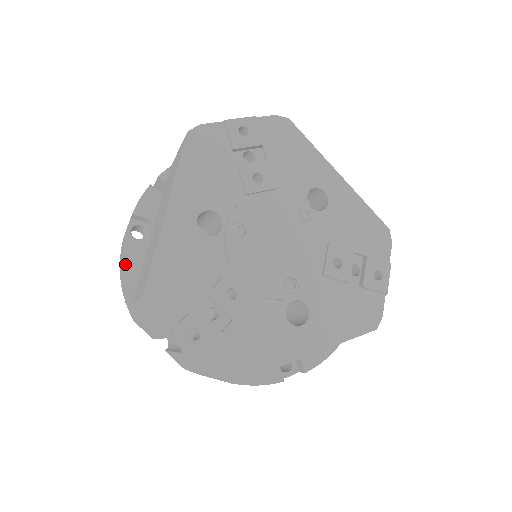
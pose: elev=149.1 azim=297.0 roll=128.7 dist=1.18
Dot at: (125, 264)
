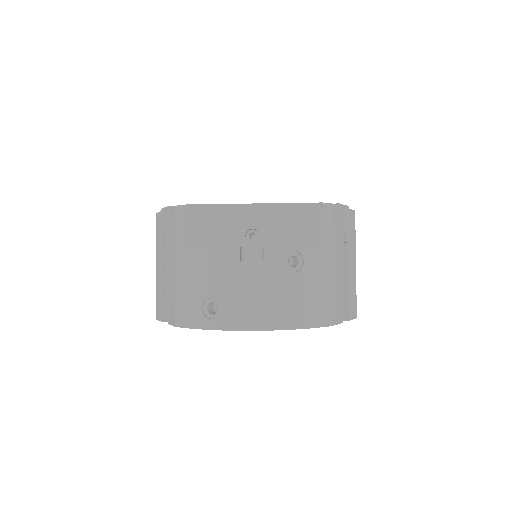
Dot at: occluded
